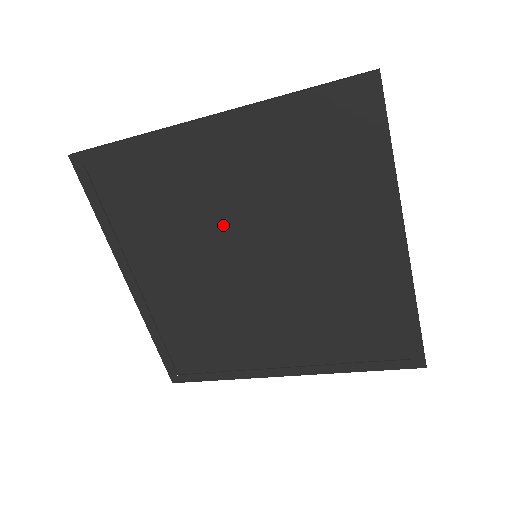
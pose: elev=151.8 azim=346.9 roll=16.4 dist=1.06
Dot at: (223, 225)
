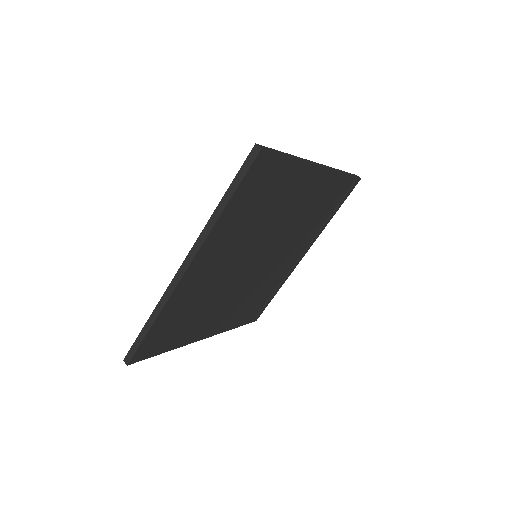
Dot at: (232, 273)
